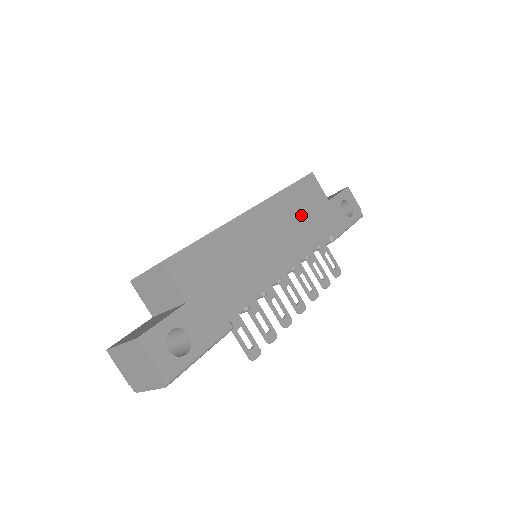
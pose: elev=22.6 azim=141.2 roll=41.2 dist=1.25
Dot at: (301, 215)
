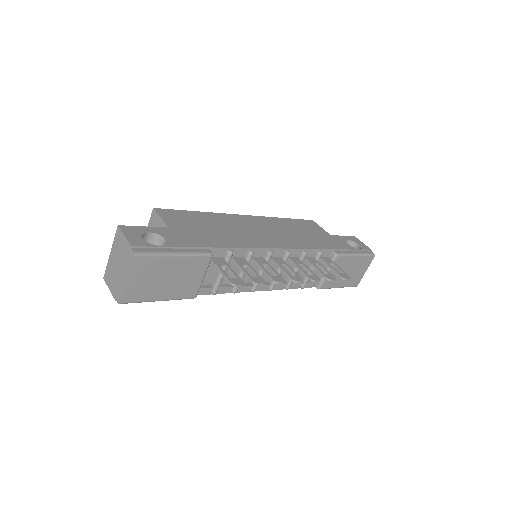
Dot at: (298, 232)
